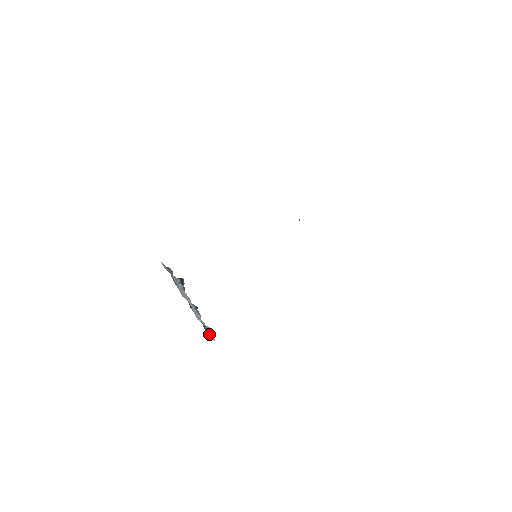
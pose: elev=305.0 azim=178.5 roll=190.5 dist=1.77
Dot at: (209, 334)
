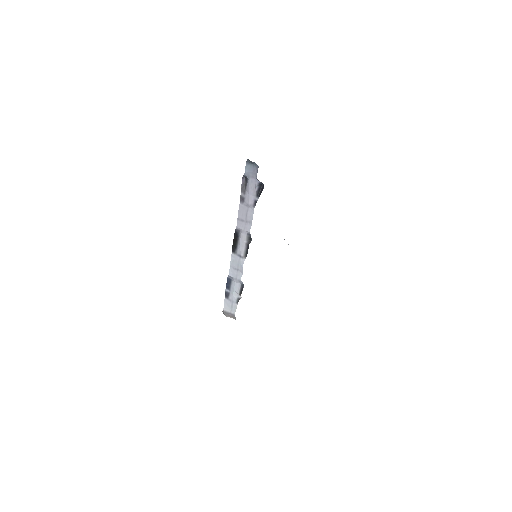
Dot at: (229, 304)
